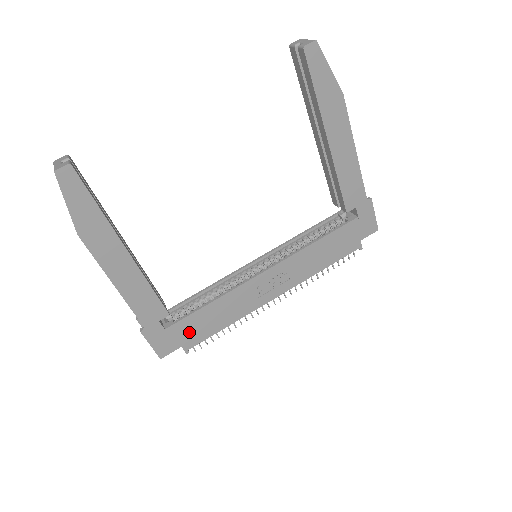
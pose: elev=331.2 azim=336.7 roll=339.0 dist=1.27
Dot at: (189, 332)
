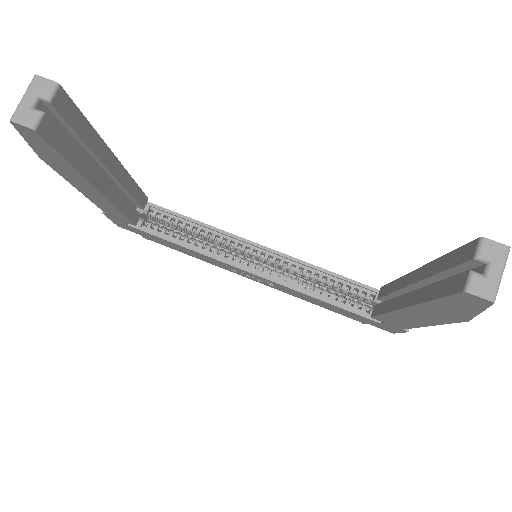
Dot at: (152, 237)
